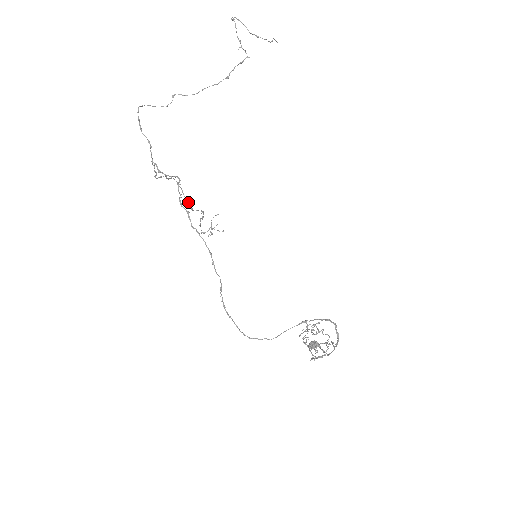
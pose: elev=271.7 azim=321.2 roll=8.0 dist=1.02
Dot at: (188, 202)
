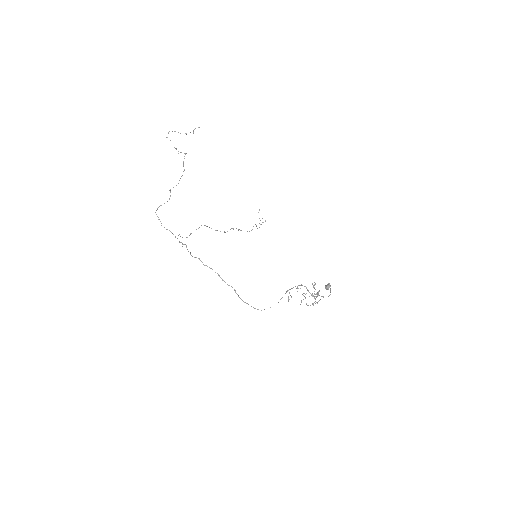
Dot at: occluded
